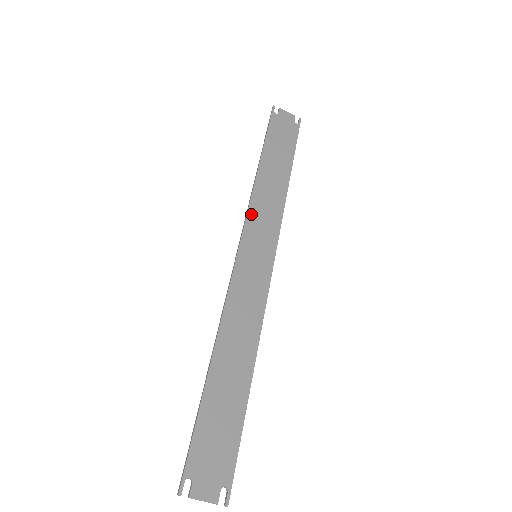
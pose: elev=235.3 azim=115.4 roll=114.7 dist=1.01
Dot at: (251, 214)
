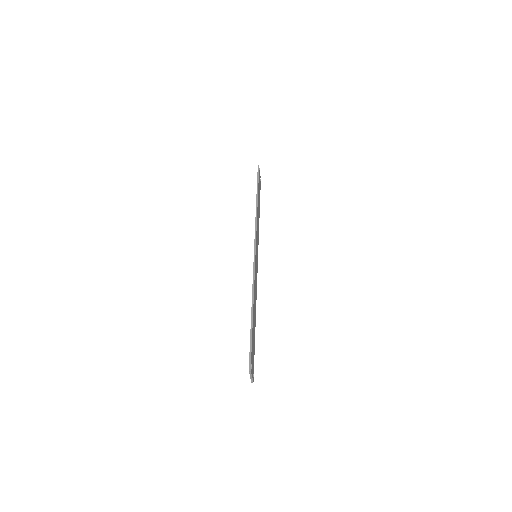
Dot at: occluded
